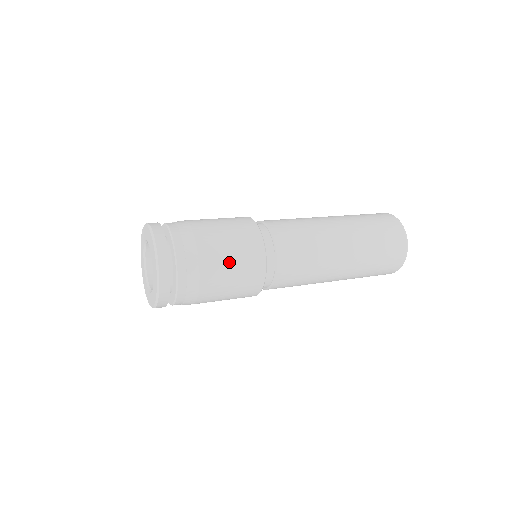
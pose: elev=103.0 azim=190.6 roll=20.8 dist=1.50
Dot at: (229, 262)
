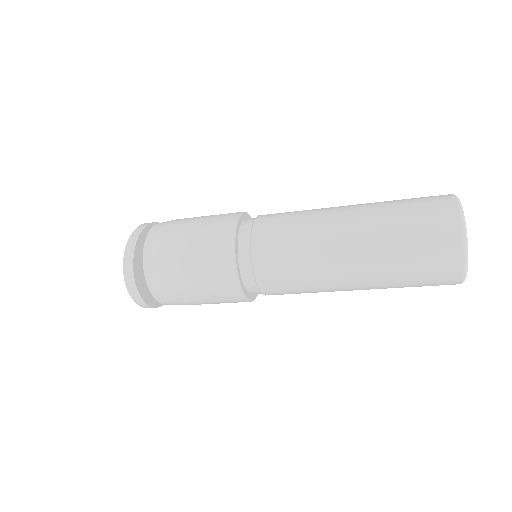
Dot at: (201, 294)
